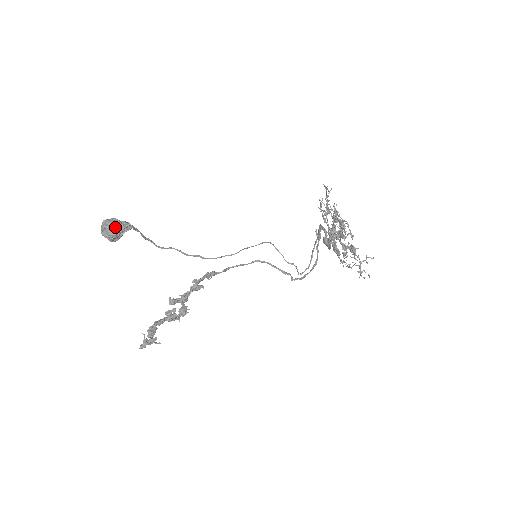
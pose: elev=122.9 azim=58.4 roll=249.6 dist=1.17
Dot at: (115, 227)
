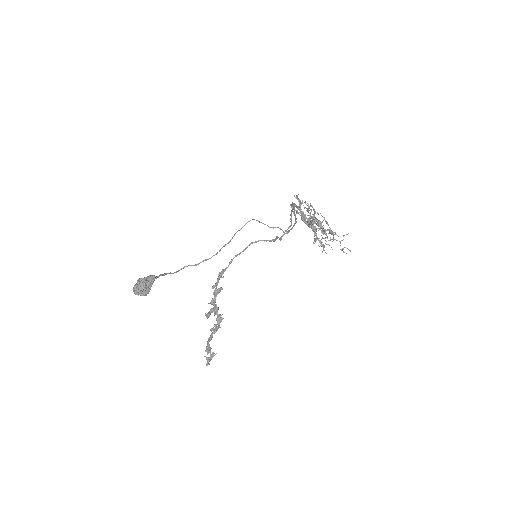
Dot at: (145, 287)
